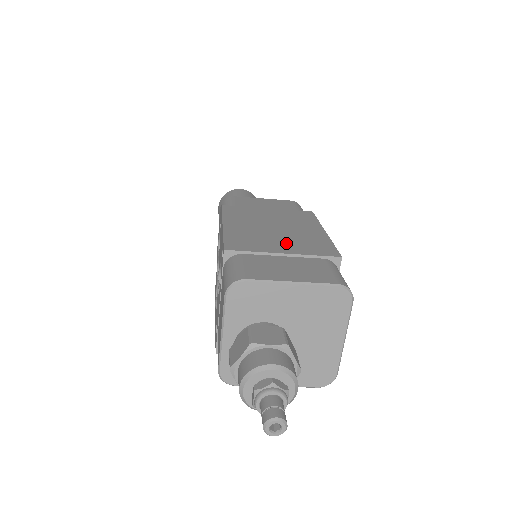
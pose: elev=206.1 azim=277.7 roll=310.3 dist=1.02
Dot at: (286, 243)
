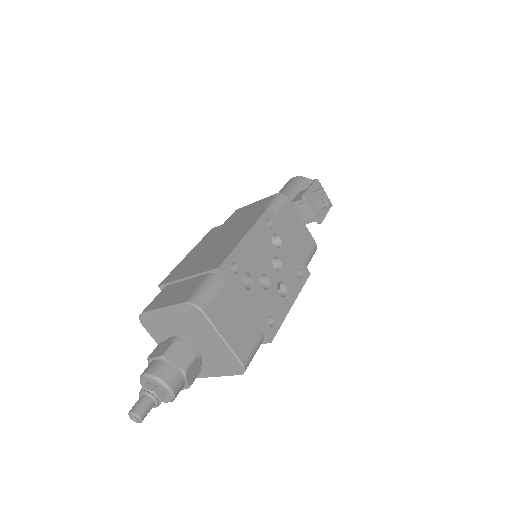
Dot at: (200, 263)
